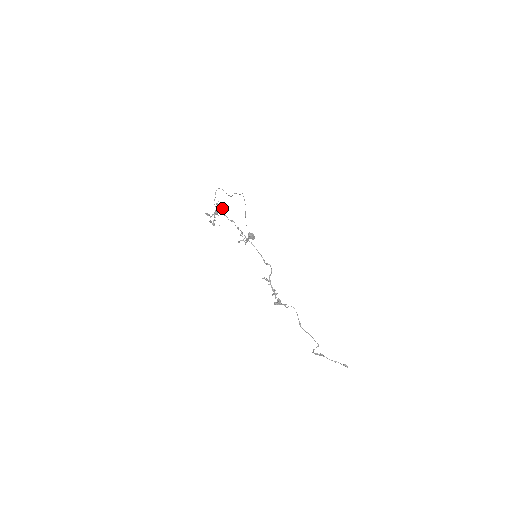
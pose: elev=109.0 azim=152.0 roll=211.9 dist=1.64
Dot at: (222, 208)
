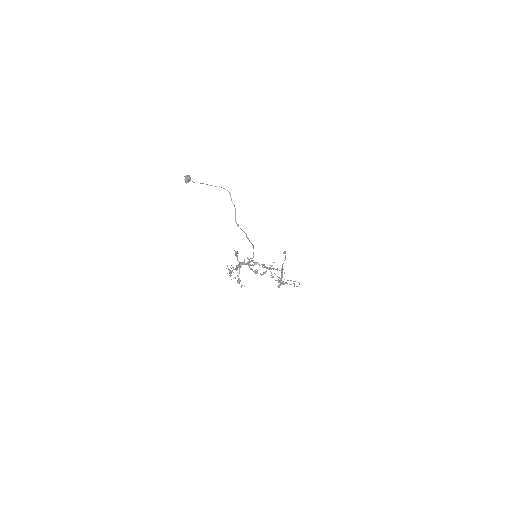
Dot at: occluded
